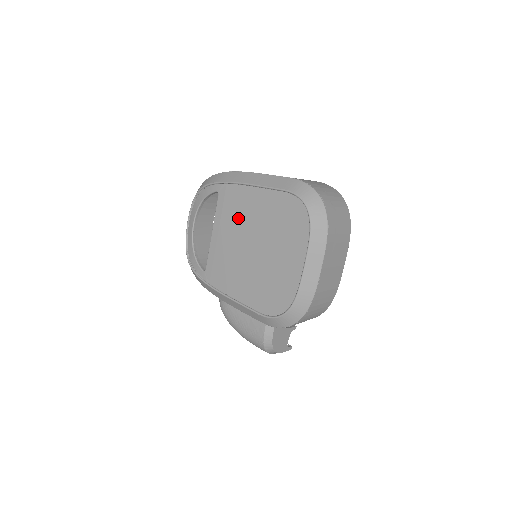
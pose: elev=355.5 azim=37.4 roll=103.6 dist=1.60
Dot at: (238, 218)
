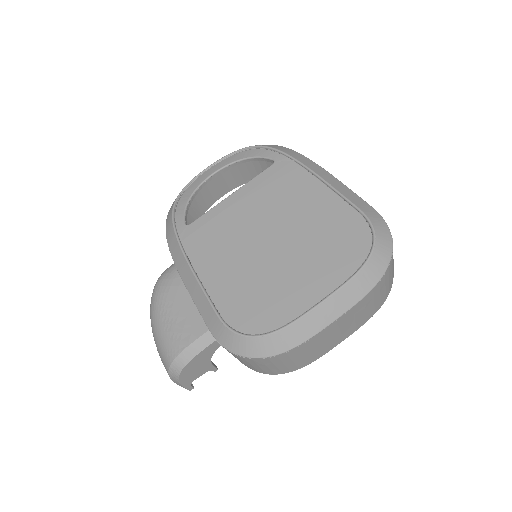
Dot at: (278, 200)
